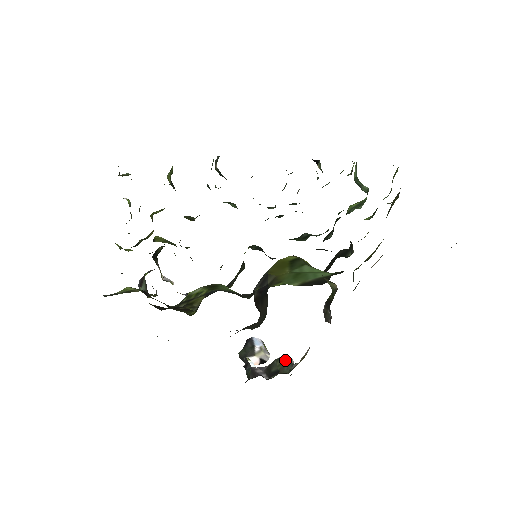
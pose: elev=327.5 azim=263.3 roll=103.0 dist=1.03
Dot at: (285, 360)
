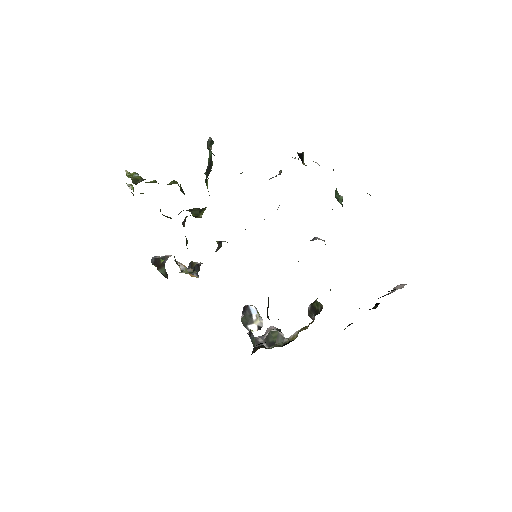
Dot at: (278, 334)
